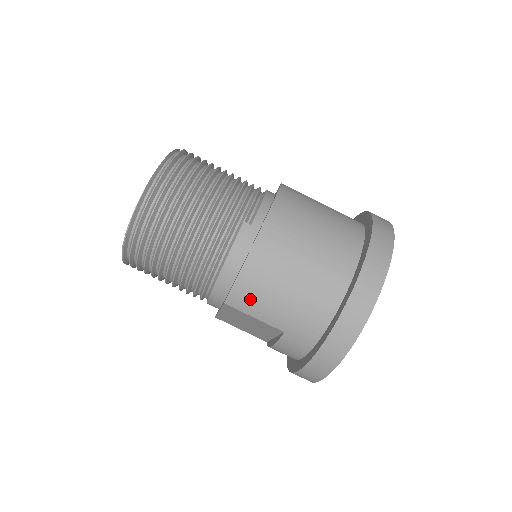
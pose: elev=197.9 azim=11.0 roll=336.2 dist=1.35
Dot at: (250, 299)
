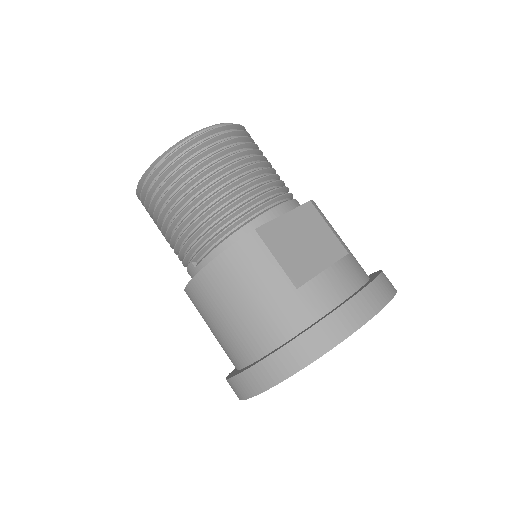
Dot at: occluded
